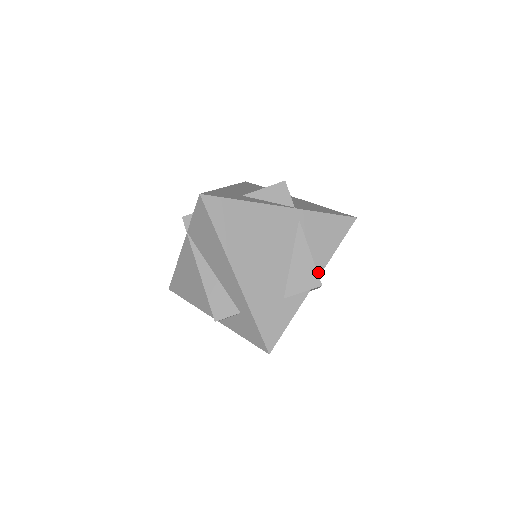
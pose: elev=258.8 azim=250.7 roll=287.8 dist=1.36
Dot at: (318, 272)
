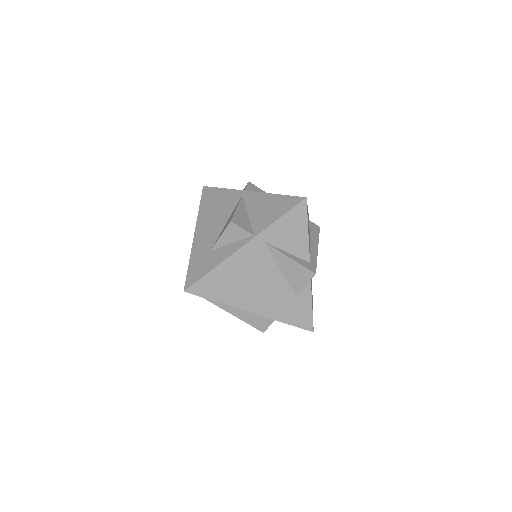
Dot at: (307, 260)
